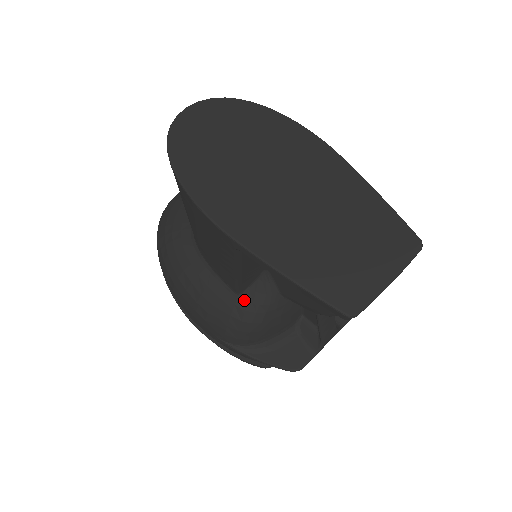
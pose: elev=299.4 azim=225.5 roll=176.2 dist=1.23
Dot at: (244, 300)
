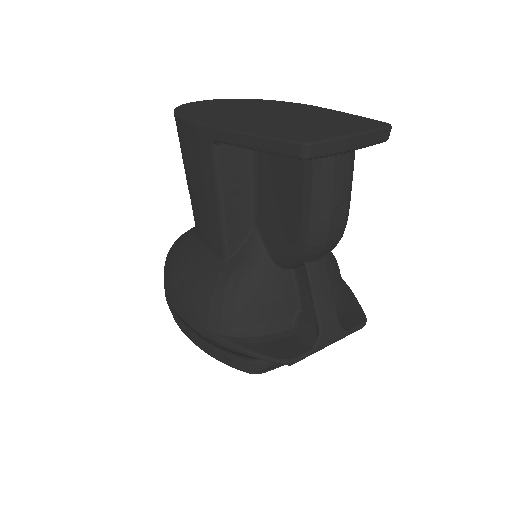
Dot at: (231, 265)
